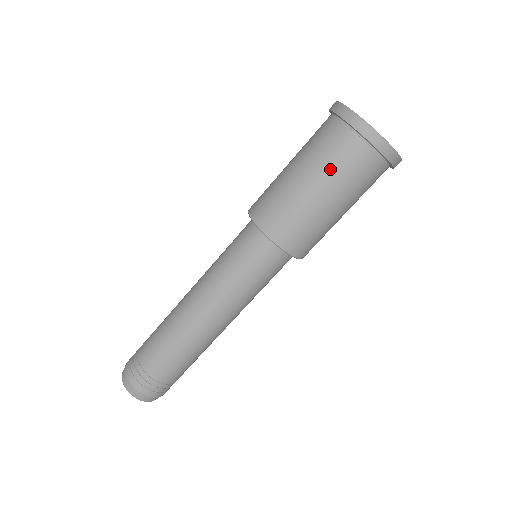
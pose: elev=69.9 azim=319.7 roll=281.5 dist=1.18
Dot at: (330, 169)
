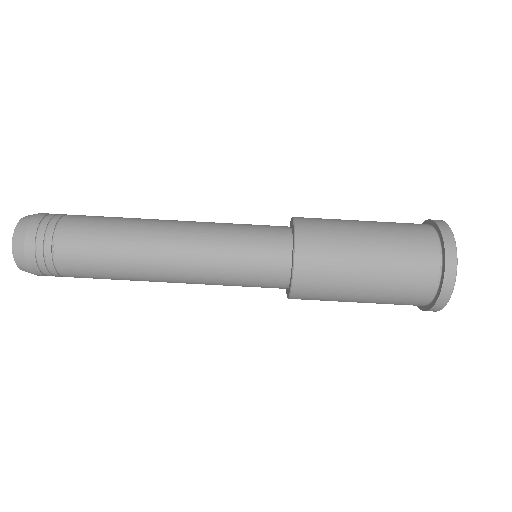
Dot at: (393, 231)
